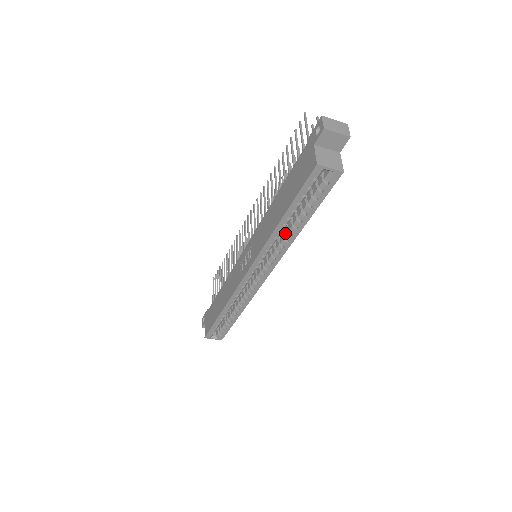
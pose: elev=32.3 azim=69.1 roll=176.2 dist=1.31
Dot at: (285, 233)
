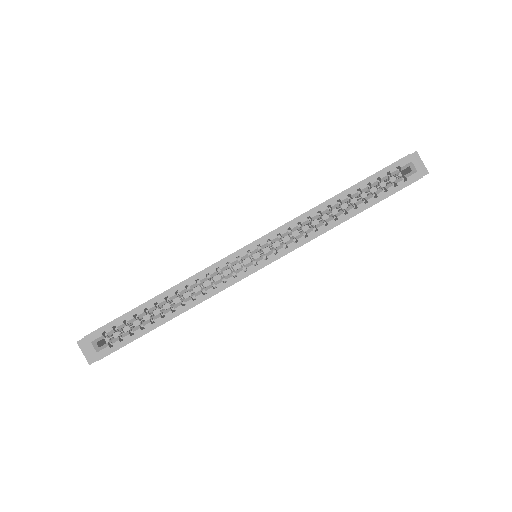
Dot at: occluded
